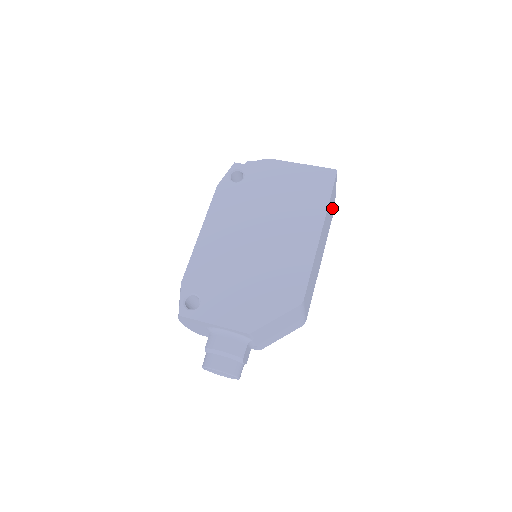
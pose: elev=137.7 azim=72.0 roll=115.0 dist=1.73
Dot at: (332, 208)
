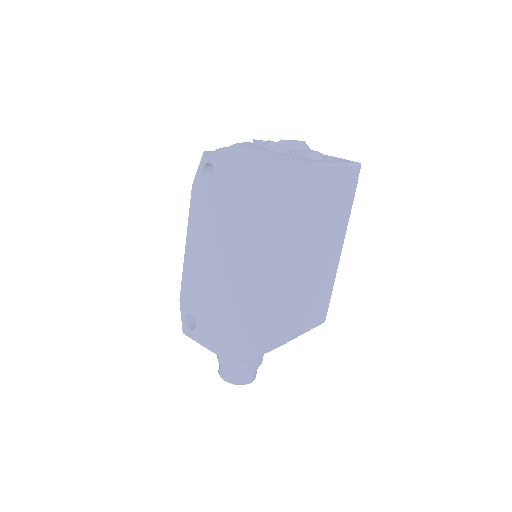
Dot at: (341, 188)
